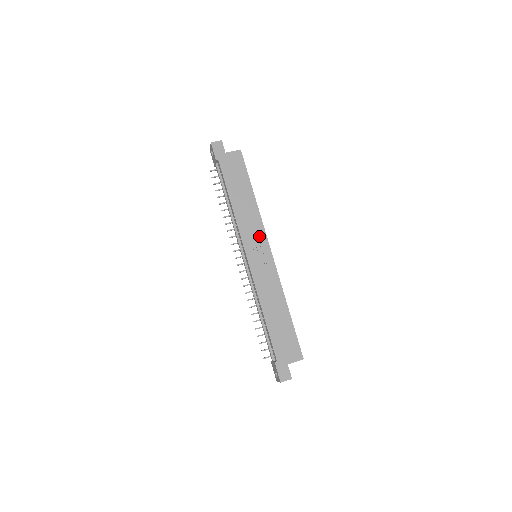
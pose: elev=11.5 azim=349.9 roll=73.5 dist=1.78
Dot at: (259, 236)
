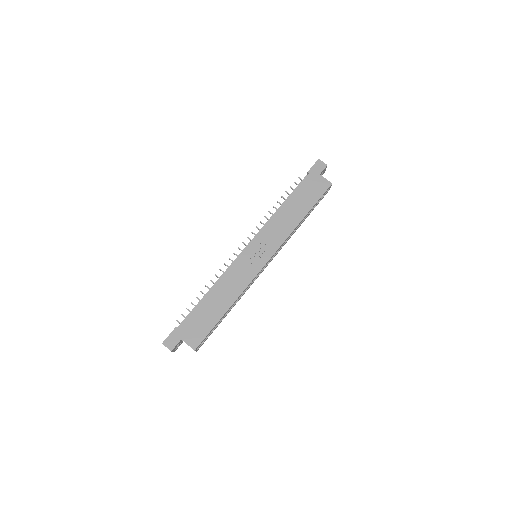
Dot at: (272, 244)
